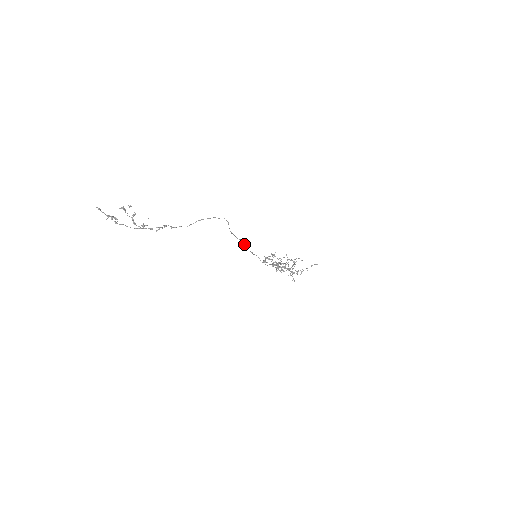
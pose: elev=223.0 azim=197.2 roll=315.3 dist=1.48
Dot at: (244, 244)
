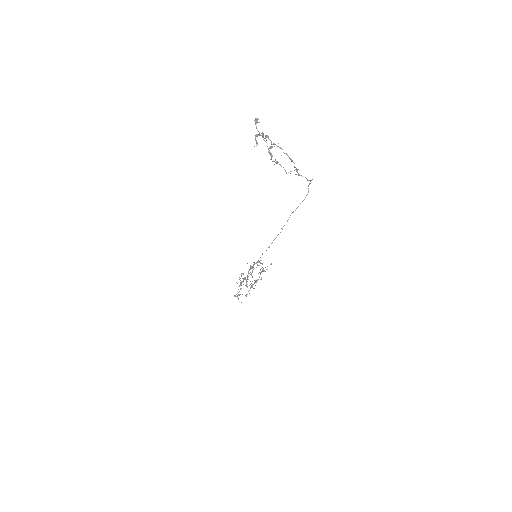
Dot at: (280, 232)
